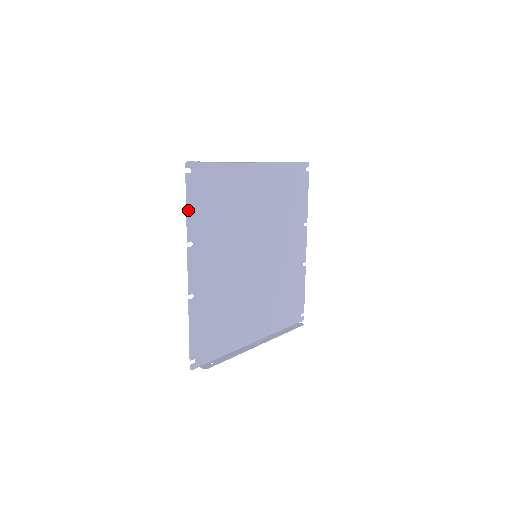
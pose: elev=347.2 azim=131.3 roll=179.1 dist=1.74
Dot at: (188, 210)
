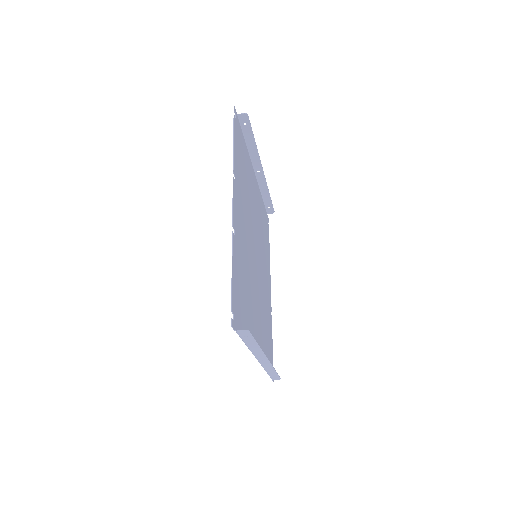
Dot at: (234, 145)
